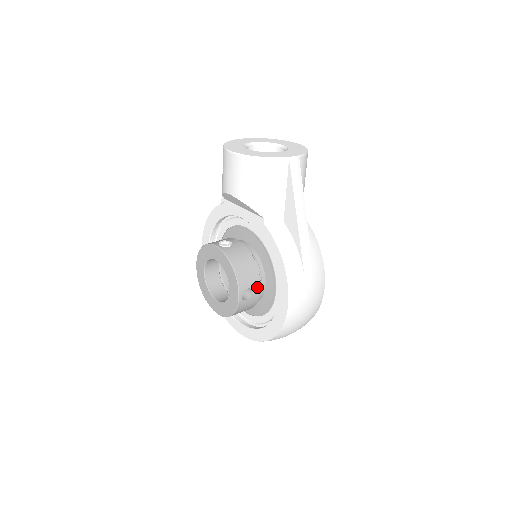
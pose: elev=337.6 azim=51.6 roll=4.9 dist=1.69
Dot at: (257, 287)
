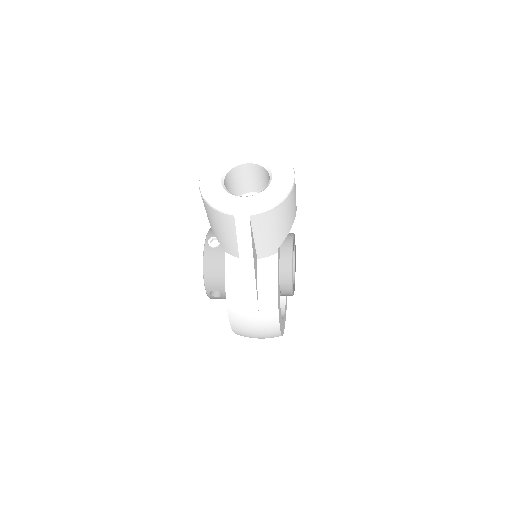
Dot at: occluded
